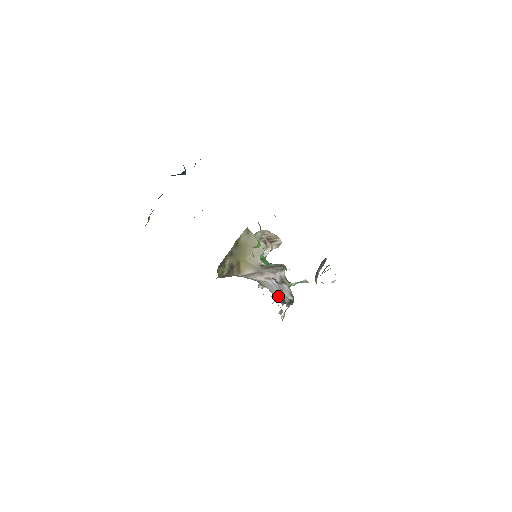
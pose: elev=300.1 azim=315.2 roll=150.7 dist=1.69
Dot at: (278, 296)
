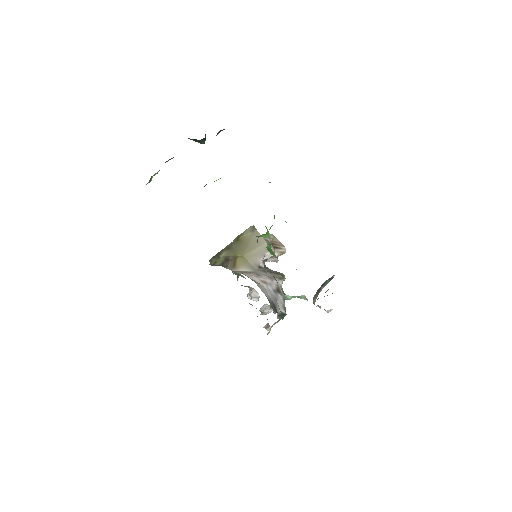
Dot at: (271, 303)
